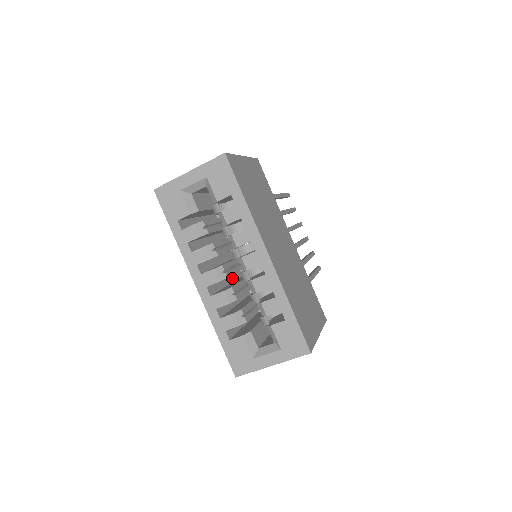
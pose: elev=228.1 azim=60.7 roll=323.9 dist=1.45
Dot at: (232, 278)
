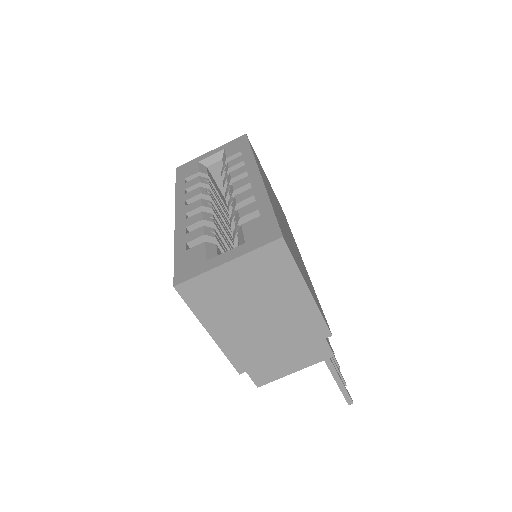
Dot at: occluded
